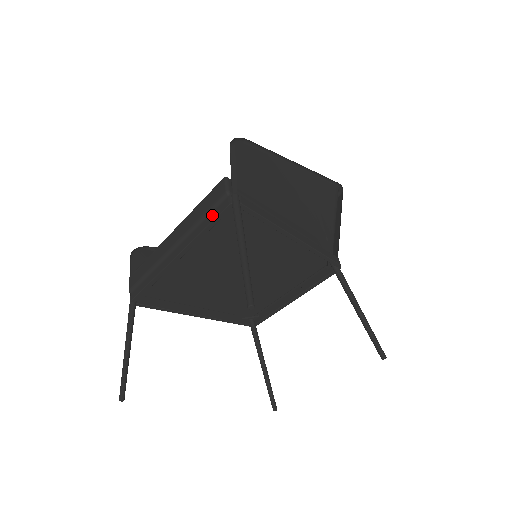
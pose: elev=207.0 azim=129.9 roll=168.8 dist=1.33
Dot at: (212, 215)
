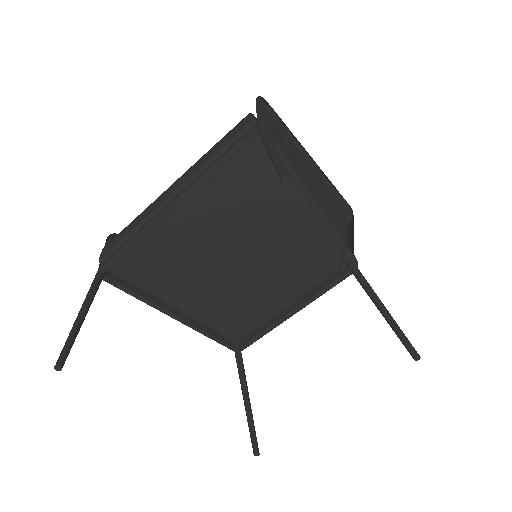
Dot at: (229, 148)
